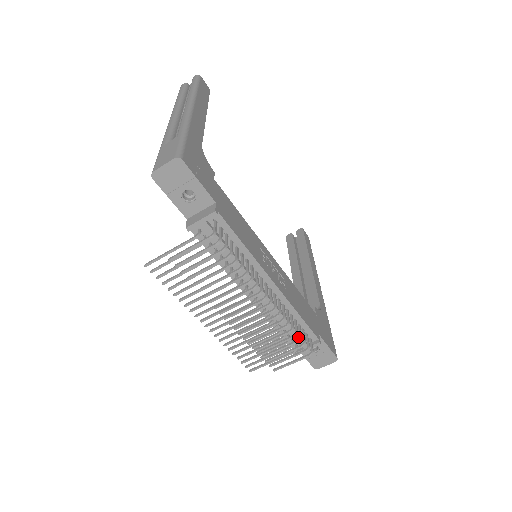
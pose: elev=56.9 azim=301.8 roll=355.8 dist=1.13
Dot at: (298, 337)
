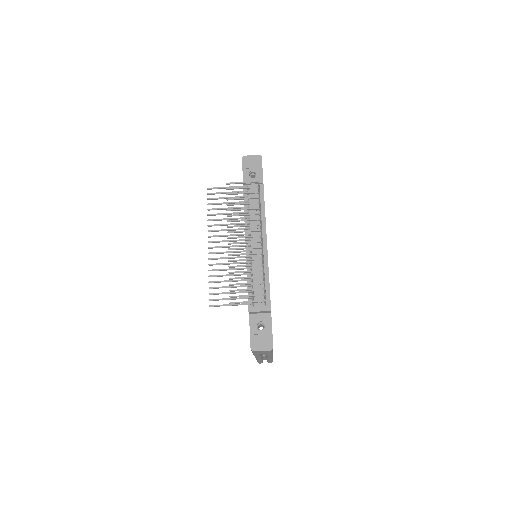
Dot at: occluded
